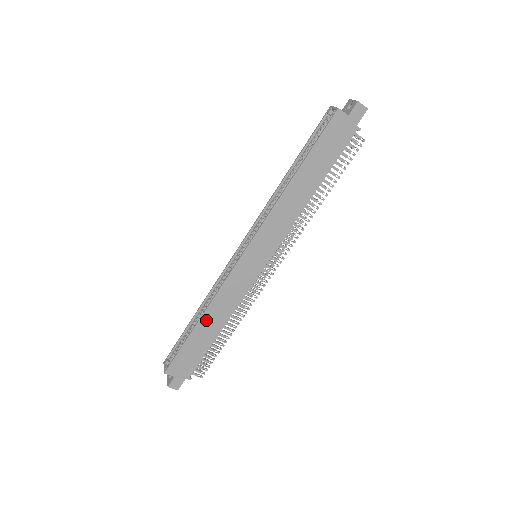
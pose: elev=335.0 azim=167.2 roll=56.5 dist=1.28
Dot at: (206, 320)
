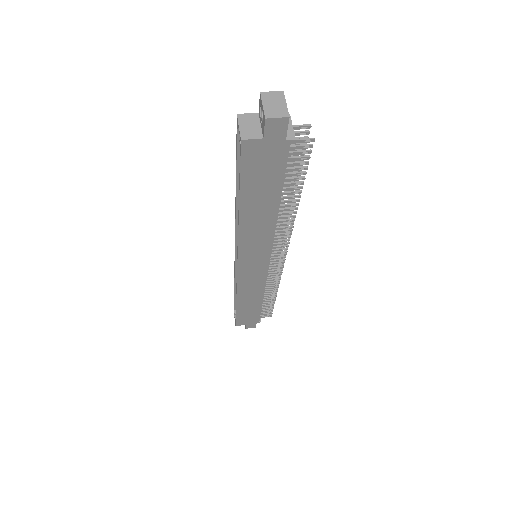
Dot at: (243, 302)
